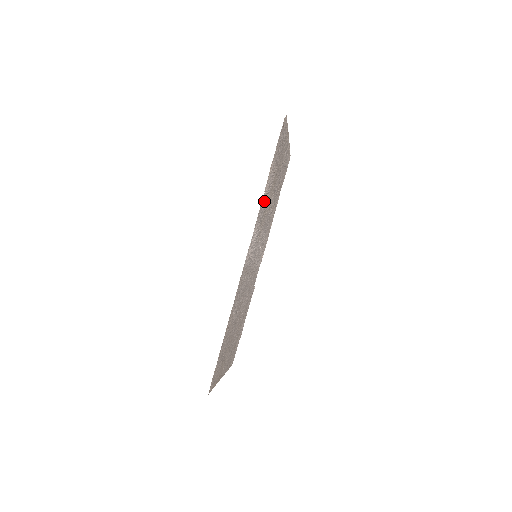
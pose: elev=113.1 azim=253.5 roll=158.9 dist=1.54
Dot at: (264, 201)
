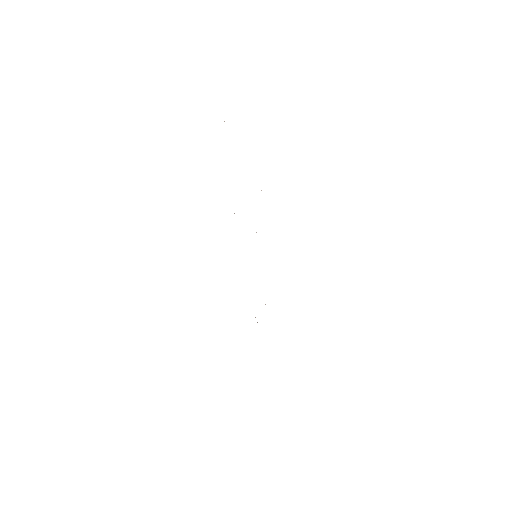
Dot at: occluded
